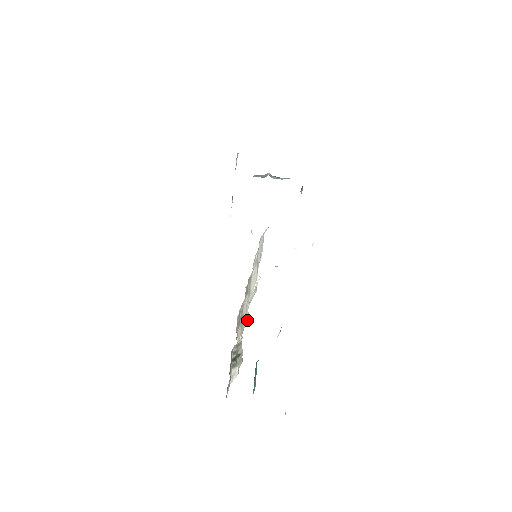
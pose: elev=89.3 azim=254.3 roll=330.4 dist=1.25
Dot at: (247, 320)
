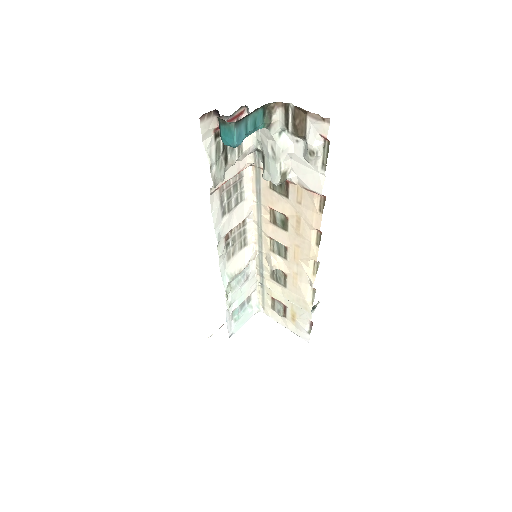
Dot at: (218, 242)
